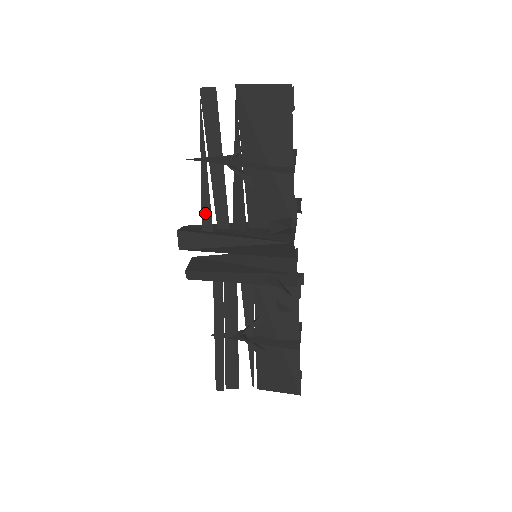
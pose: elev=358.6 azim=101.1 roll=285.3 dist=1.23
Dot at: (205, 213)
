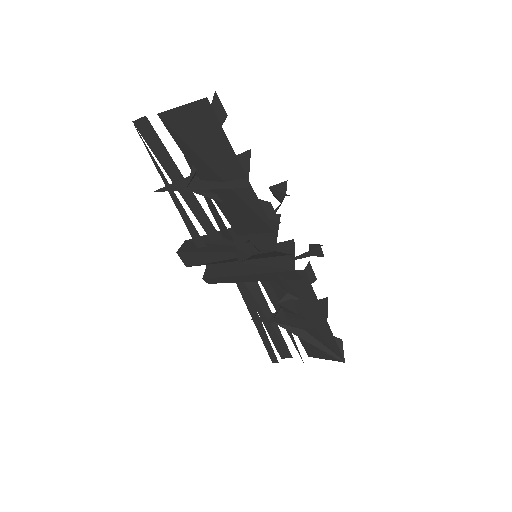
Dot at: (192, 232)
